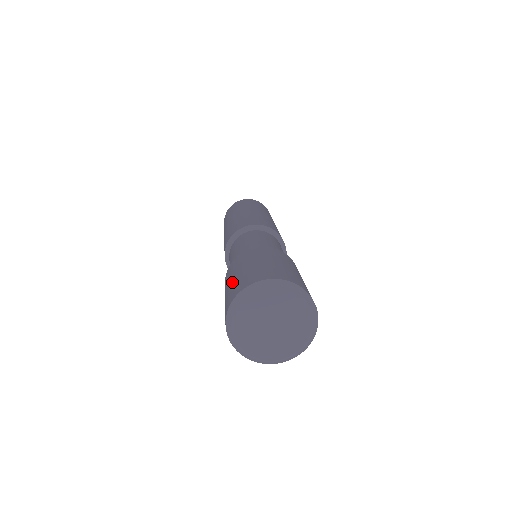
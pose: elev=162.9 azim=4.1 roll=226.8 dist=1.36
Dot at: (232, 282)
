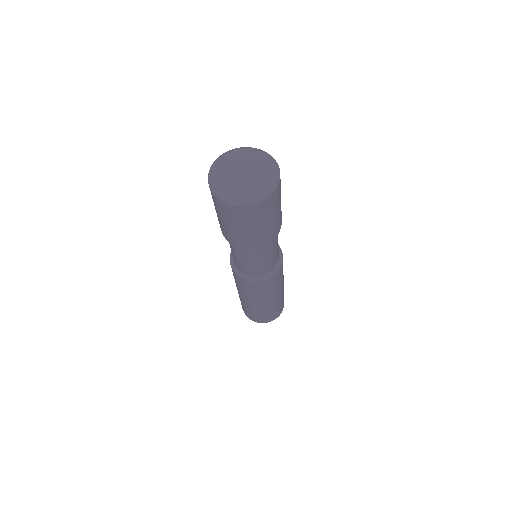
Dot at: occluded
